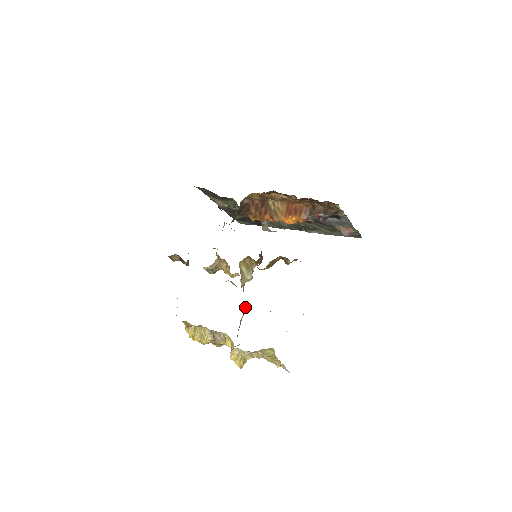
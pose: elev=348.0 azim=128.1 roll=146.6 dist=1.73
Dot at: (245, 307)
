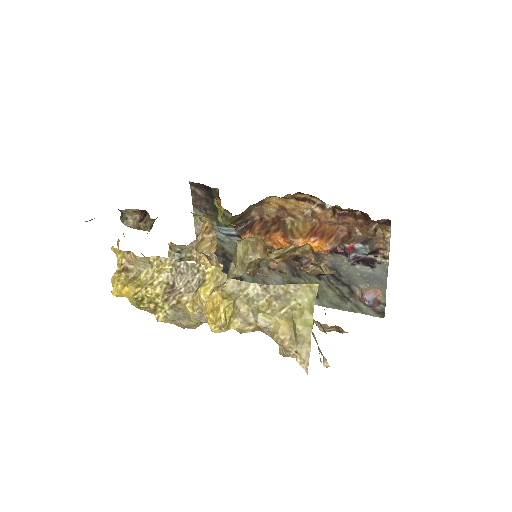
Dot at: occluded
